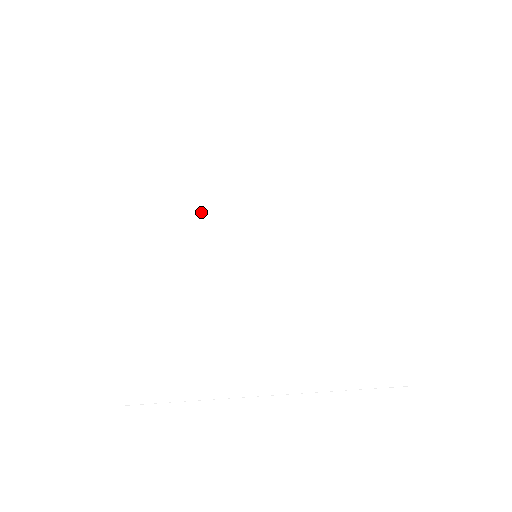
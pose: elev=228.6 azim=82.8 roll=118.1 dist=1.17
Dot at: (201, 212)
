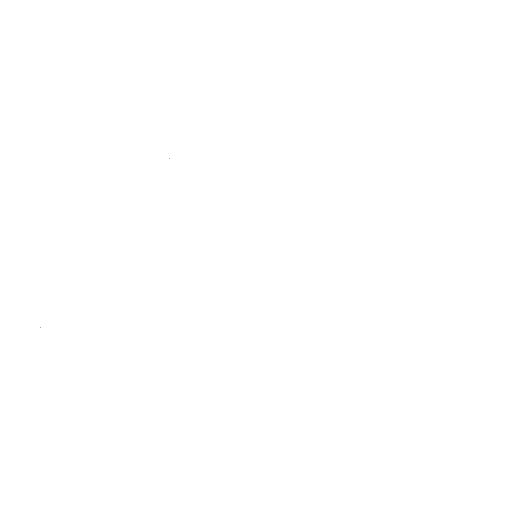
Dot at: (213, 191)
